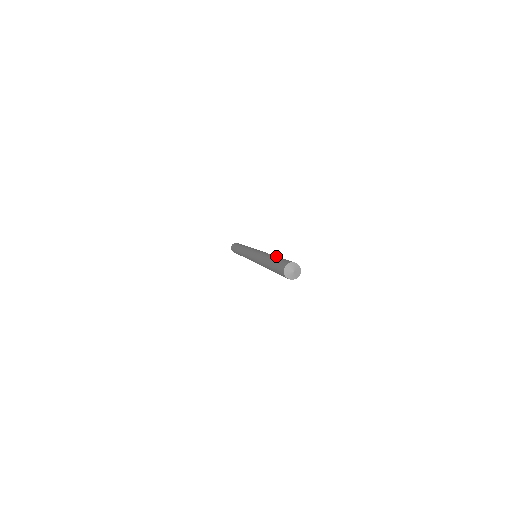
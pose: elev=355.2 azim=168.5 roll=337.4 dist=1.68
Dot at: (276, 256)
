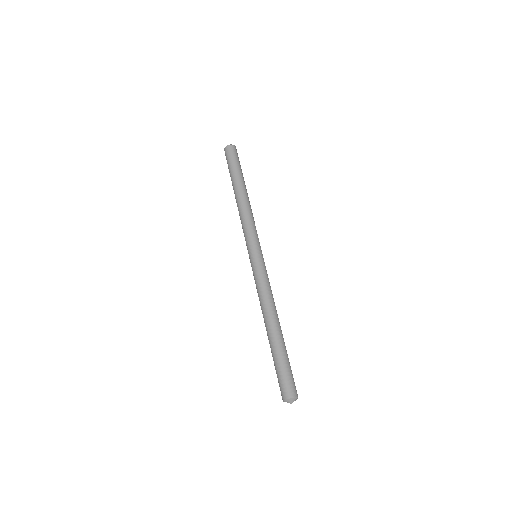
Dot at: (279, 339)
